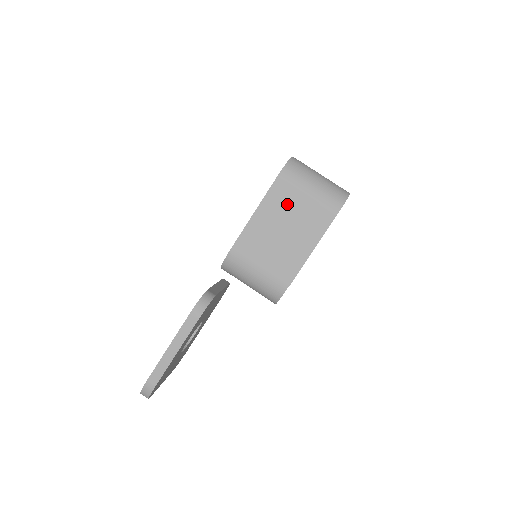
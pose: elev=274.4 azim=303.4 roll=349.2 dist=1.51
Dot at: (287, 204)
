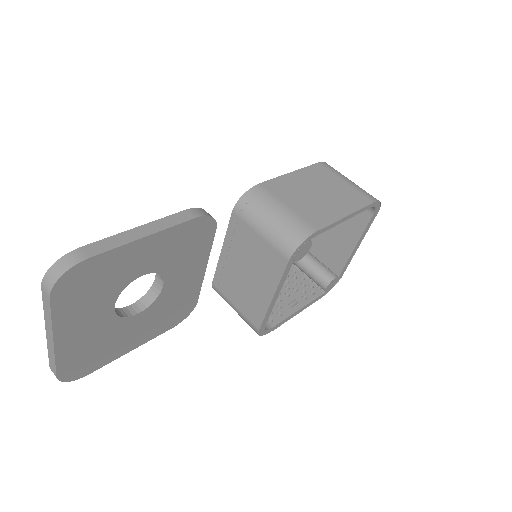
Dot at: (325, 179)
